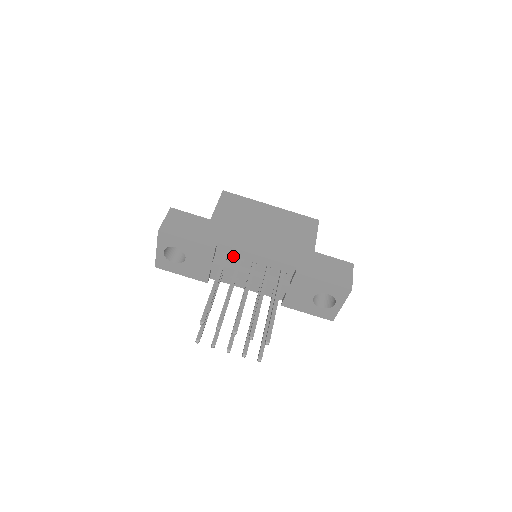
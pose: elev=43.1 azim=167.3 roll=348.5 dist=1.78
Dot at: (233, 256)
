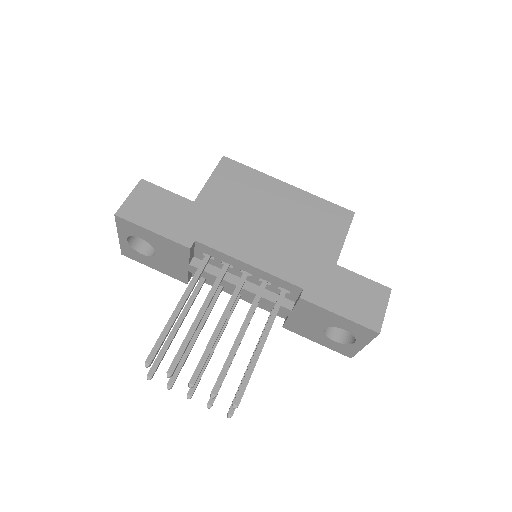
Dot at: (217, 259)
